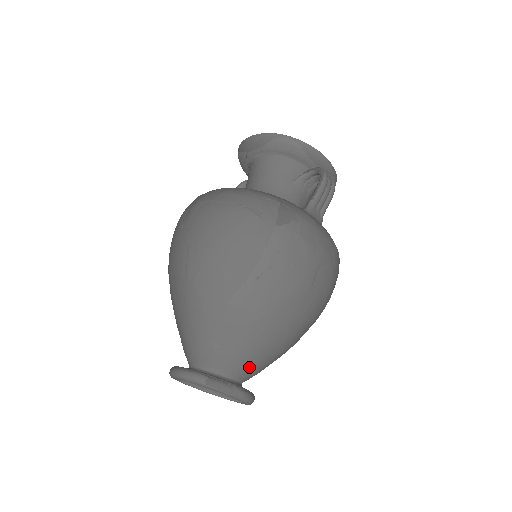
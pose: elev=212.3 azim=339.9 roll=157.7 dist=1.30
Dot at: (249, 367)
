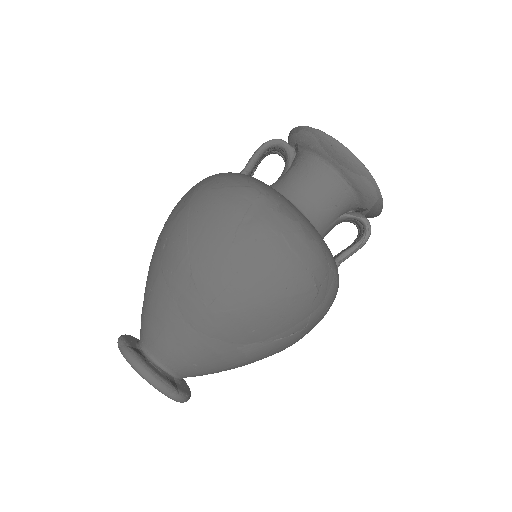
Dot at: occluded
